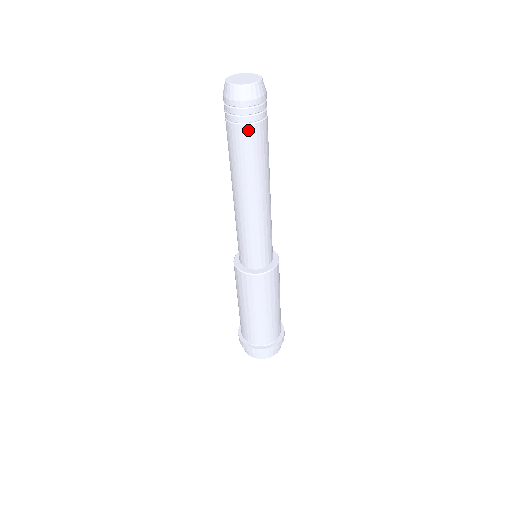
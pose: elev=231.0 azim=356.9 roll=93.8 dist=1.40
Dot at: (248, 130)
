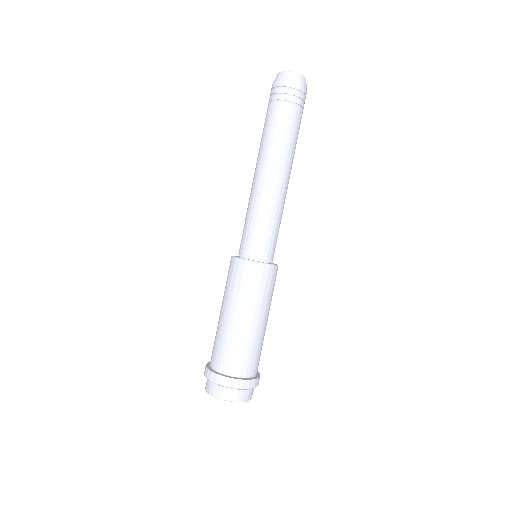
Dot at: (299, 112)
